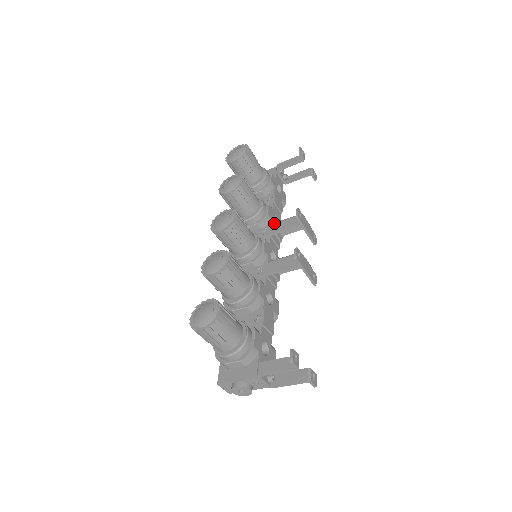
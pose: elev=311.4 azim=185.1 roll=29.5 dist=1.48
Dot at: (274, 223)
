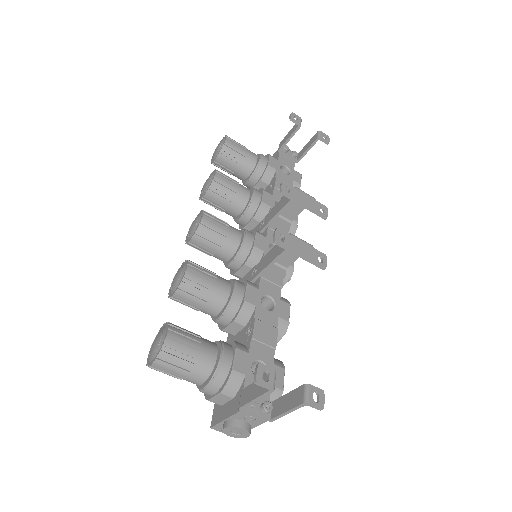
Dot at: occluded
